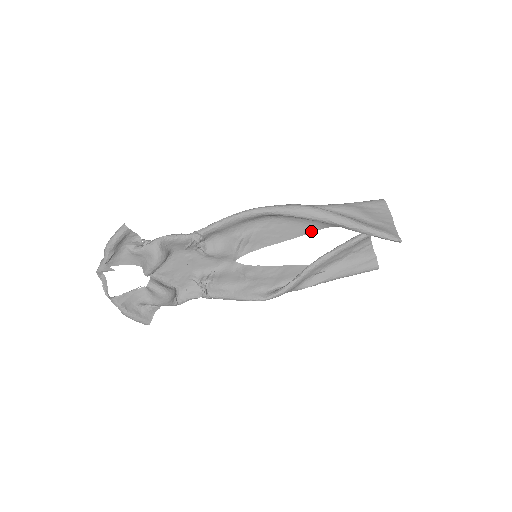
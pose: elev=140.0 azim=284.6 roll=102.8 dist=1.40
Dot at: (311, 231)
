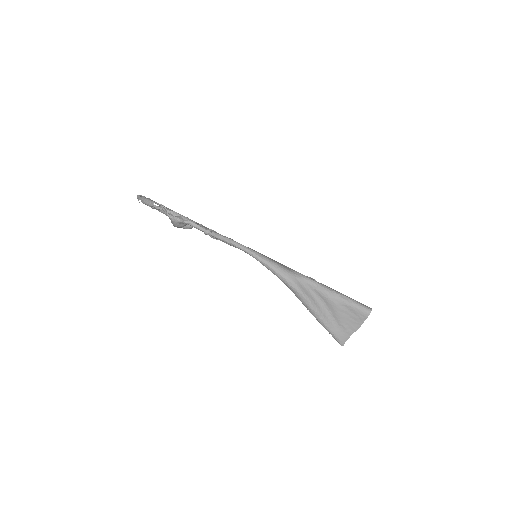
Dot at: occluded
